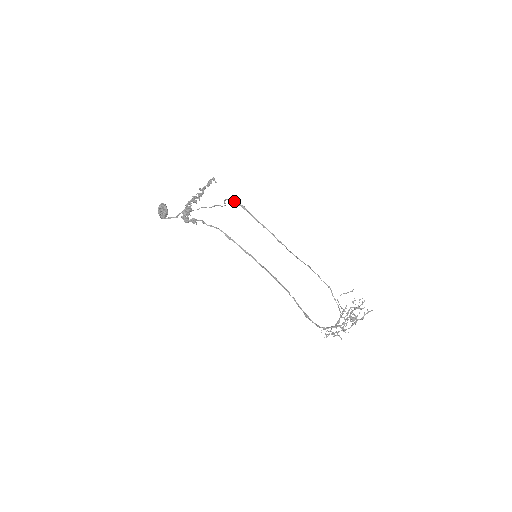
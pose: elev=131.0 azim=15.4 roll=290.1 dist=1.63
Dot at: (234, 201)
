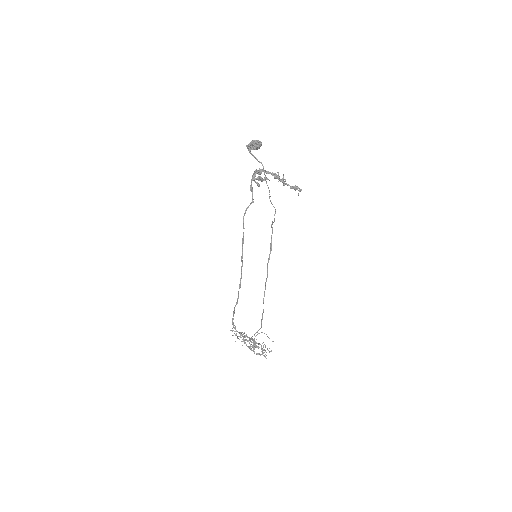
Dot at: occluded
